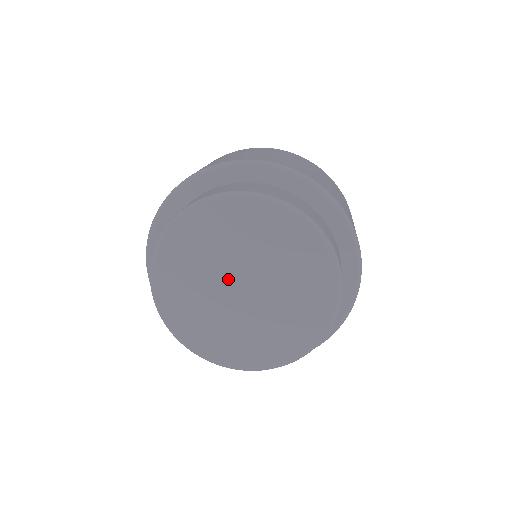
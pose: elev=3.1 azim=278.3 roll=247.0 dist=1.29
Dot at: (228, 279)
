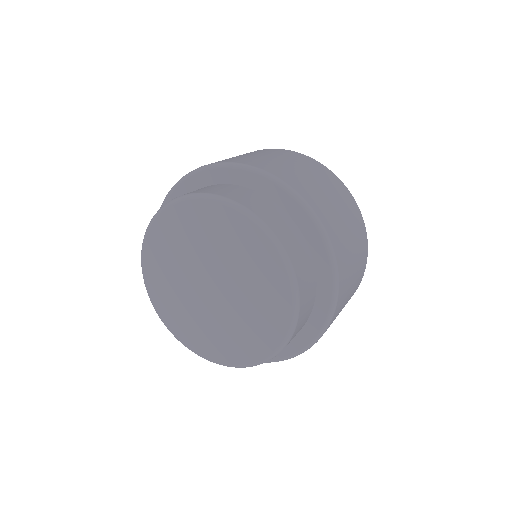
Dot at: (197, 285)
